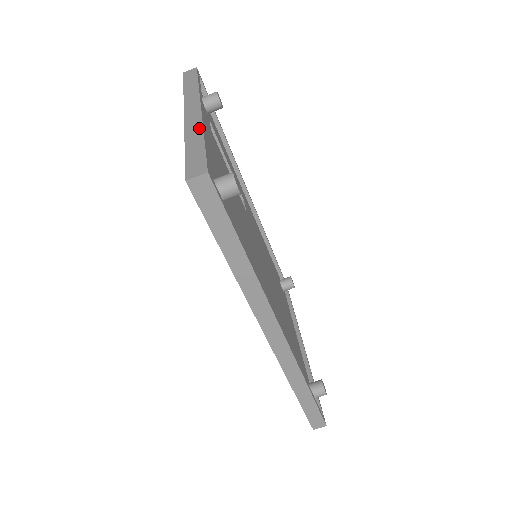
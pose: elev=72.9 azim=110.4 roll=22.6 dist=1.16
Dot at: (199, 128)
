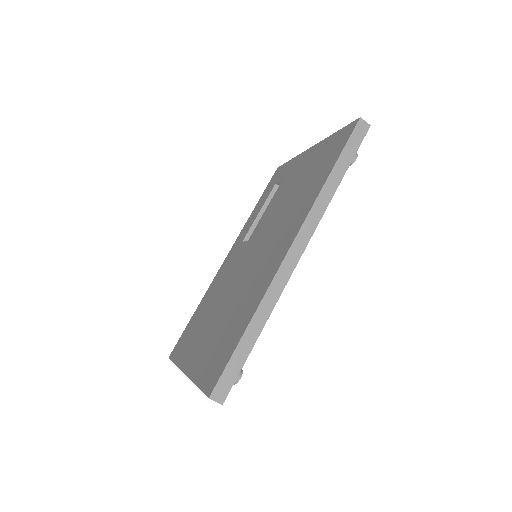
Dot at: occluded
